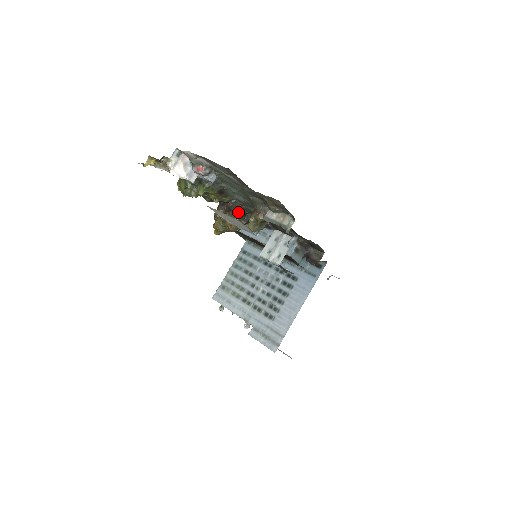
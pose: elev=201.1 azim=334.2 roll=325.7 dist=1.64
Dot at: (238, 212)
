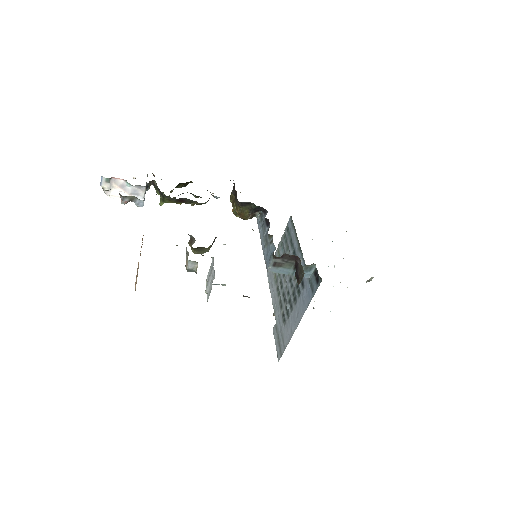
Dot at: (239, 202)
